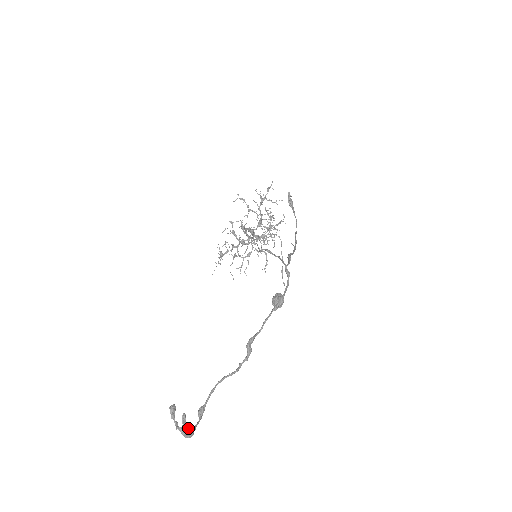
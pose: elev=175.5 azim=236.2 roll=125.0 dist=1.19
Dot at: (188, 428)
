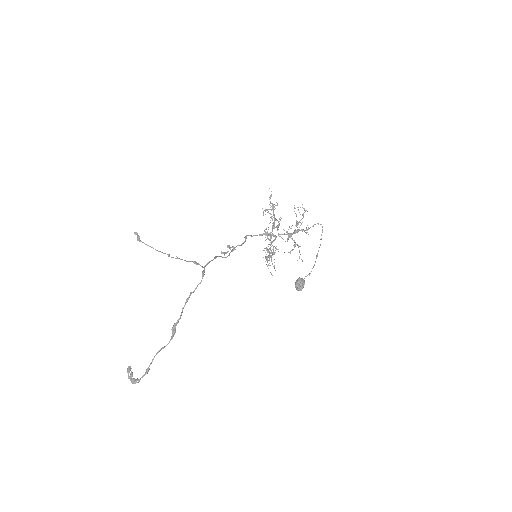
Dot at: (134, 379)
